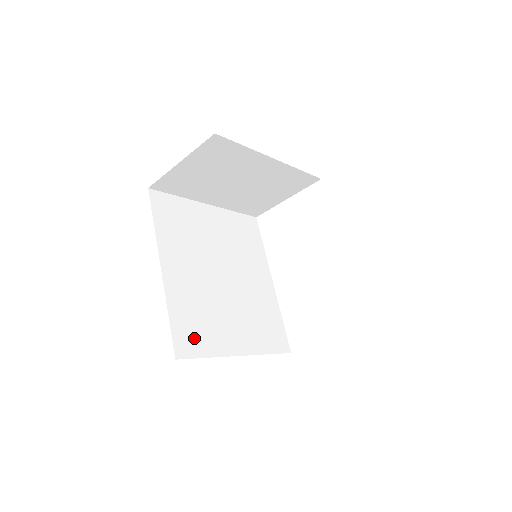
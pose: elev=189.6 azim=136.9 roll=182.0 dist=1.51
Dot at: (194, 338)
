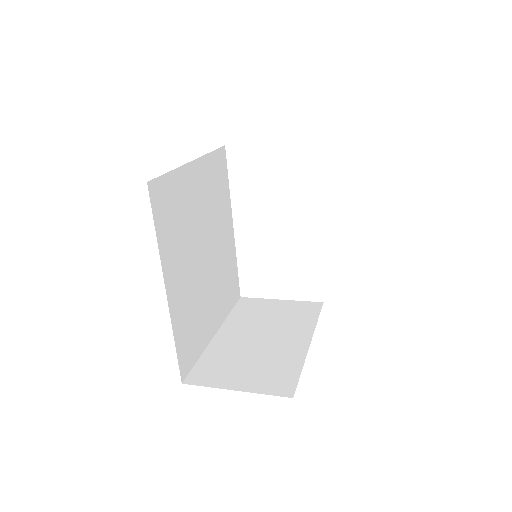
Dot at: (191, 348)
